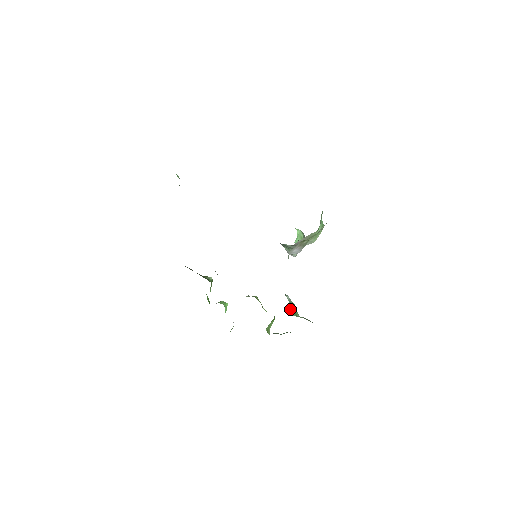
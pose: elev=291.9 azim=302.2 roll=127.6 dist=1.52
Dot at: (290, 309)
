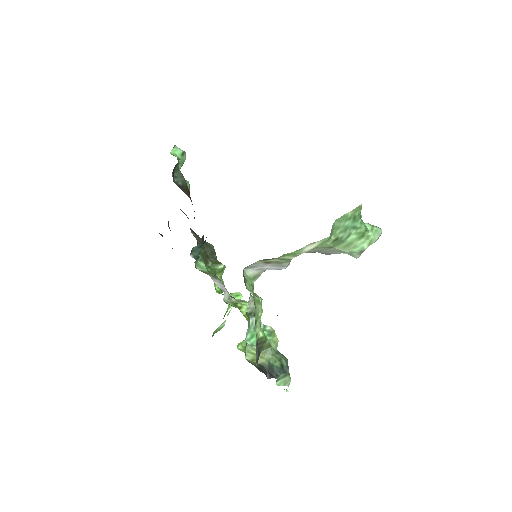
Dot at: (247, 336)
